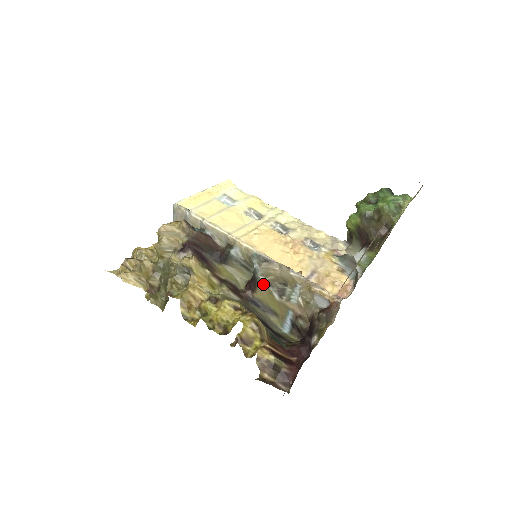
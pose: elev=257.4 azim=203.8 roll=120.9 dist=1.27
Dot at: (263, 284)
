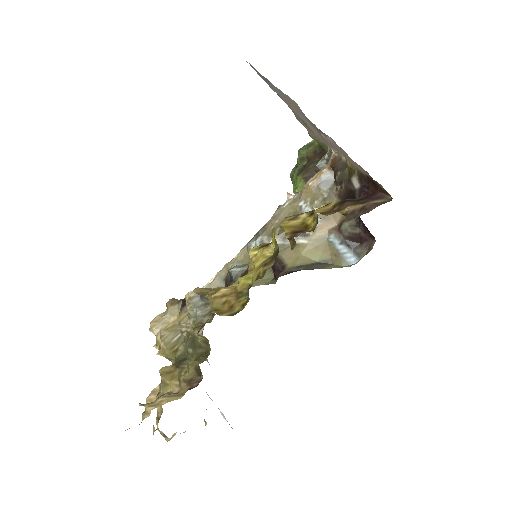
Dot at: (281, 247)
